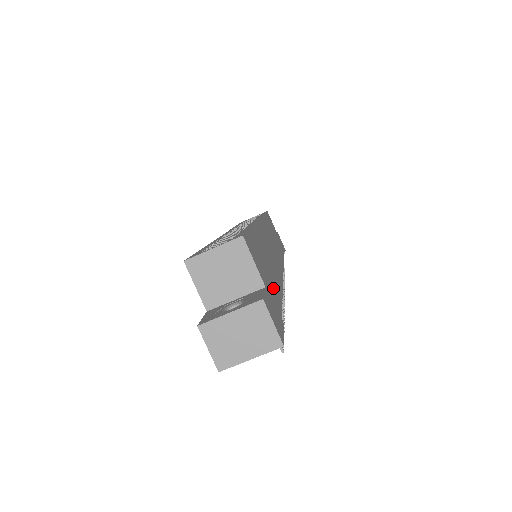
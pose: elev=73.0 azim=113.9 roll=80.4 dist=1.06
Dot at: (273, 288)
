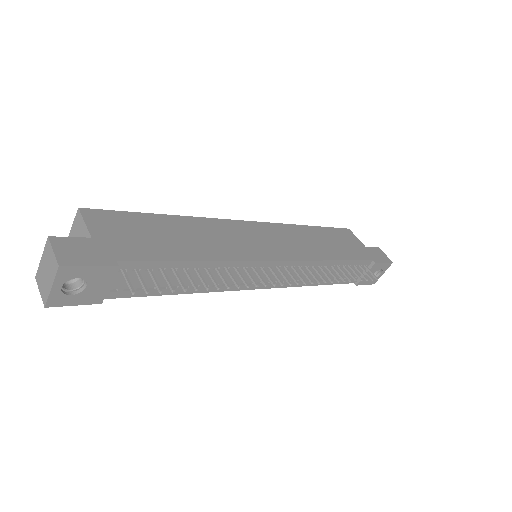
Dot at: (142, 247)
